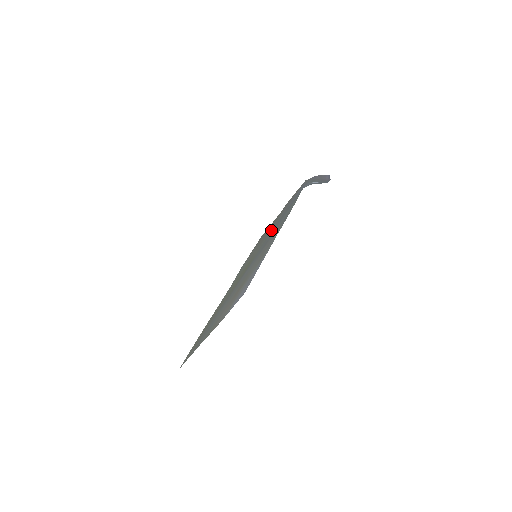
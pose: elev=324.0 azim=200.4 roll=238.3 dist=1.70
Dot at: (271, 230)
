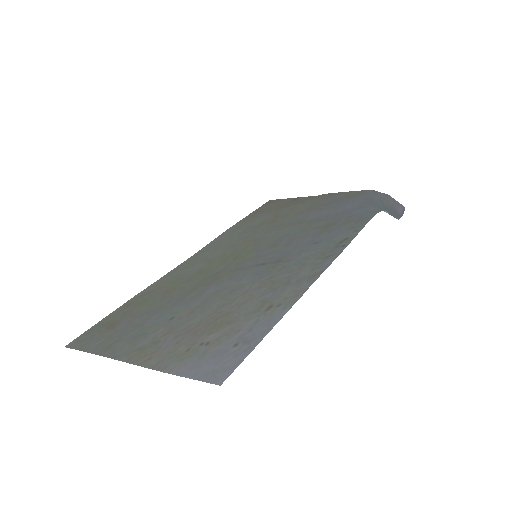
Dot at: (293, 225)
